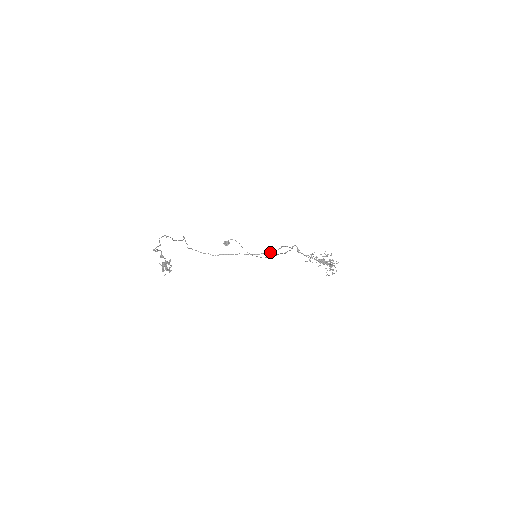
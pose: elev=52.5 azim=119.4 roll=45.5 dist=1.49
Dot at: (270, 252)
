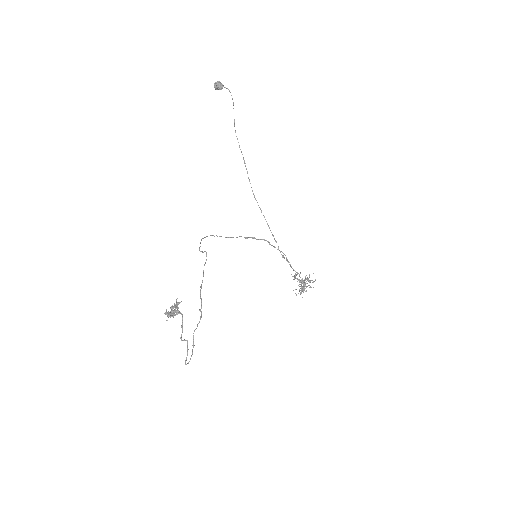
Dot at: (270, 244)
